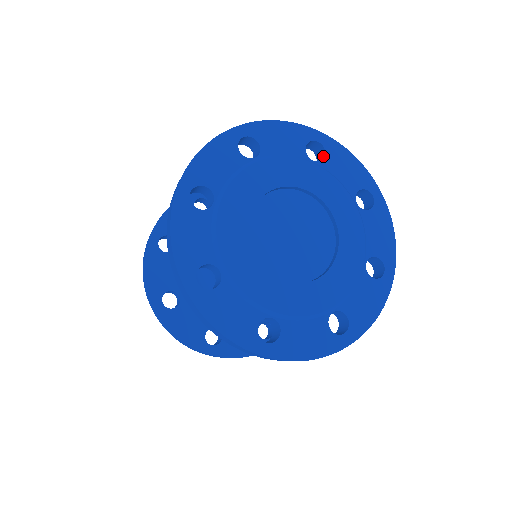
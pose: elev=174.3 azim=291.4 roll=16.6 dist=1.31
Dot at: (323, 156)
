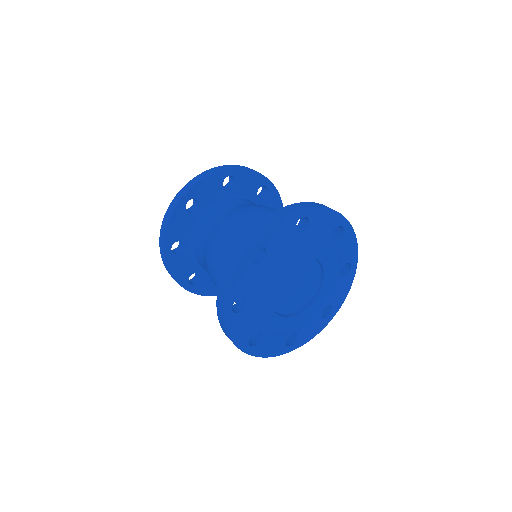
Dot at: (307, 222)
